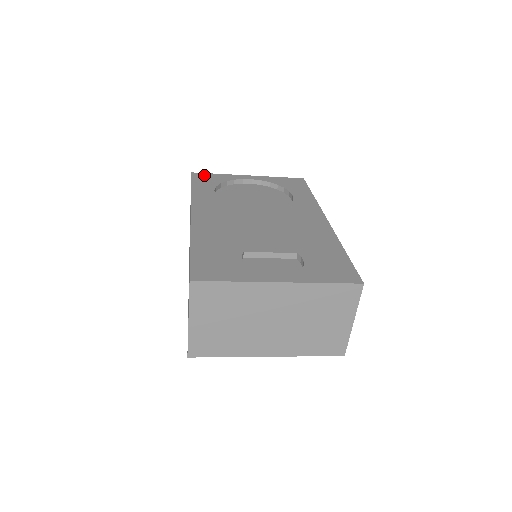
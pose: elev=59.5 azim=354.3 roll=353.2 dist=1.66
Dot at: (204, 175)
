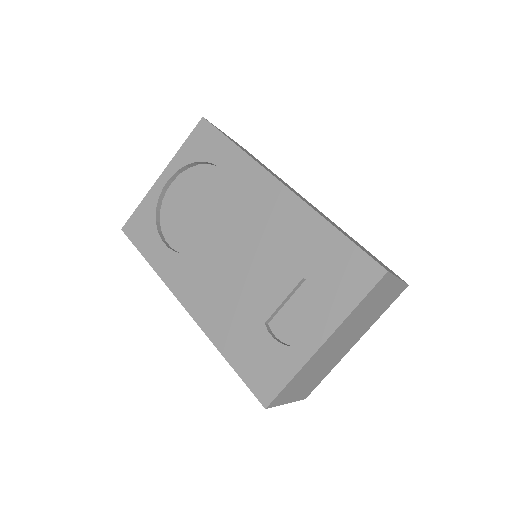
Dot at: (133, 222)
